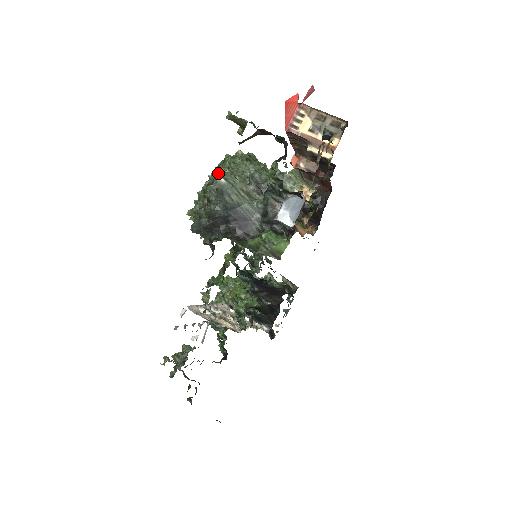
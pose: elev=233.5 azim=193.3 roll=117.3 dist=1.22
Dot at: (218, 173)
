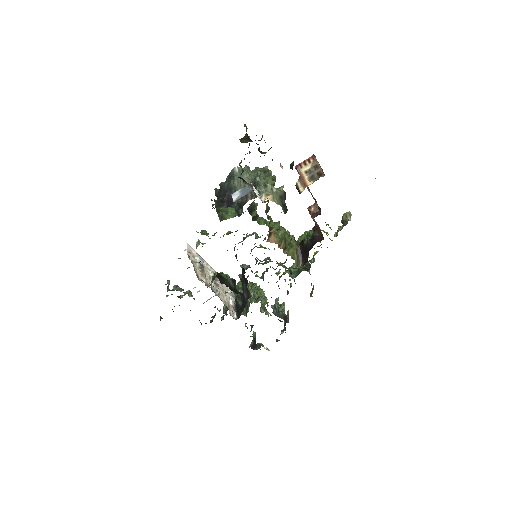
Dot at: occluded
